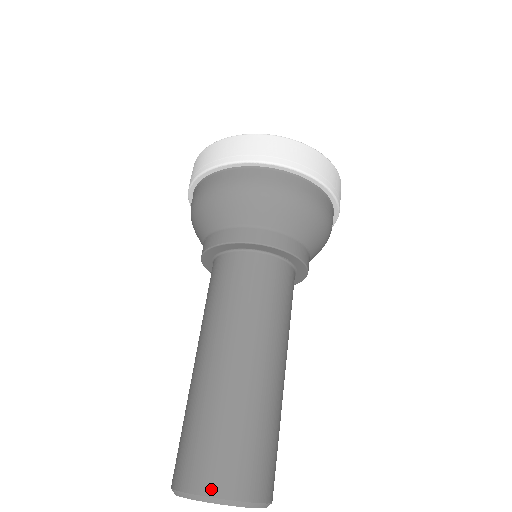
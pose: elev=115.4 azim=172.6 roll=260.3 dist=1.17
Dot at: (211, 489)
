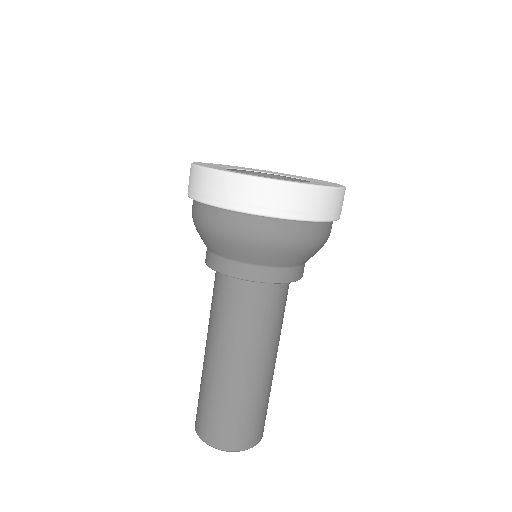
Dot at: (210, 442)
